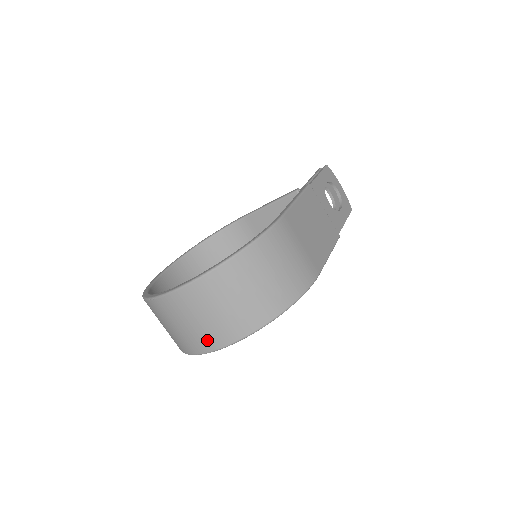
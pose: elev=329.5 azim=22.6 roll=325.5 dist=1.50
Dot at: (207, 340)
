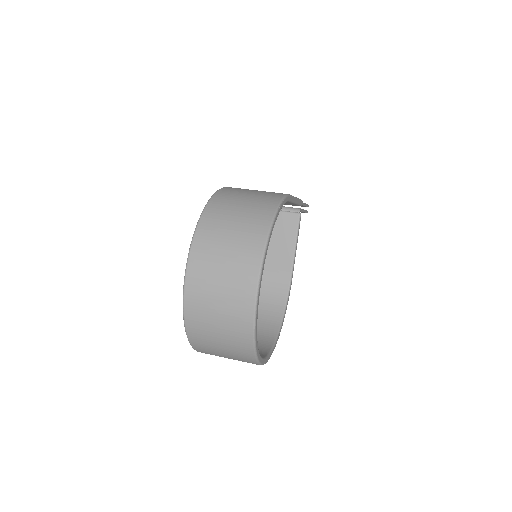
Dot at: (243, 283)
